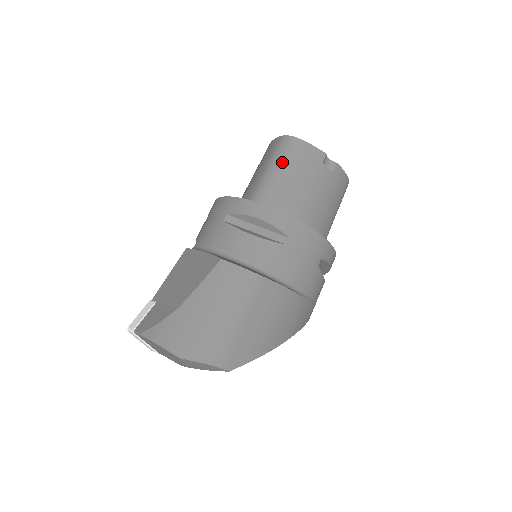
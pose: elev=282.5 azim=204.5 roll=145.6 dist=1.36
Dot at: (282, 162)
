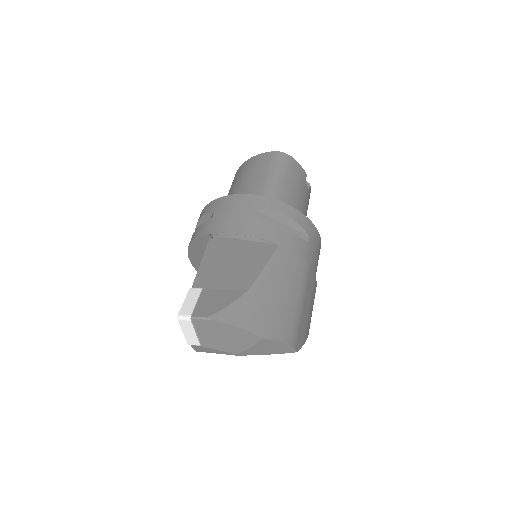
Dot at: (283, 173)
